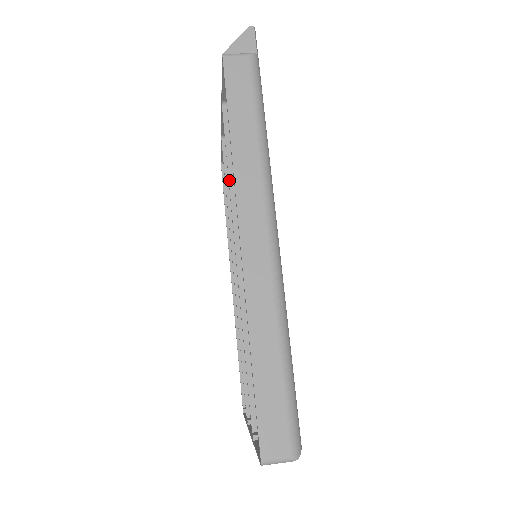
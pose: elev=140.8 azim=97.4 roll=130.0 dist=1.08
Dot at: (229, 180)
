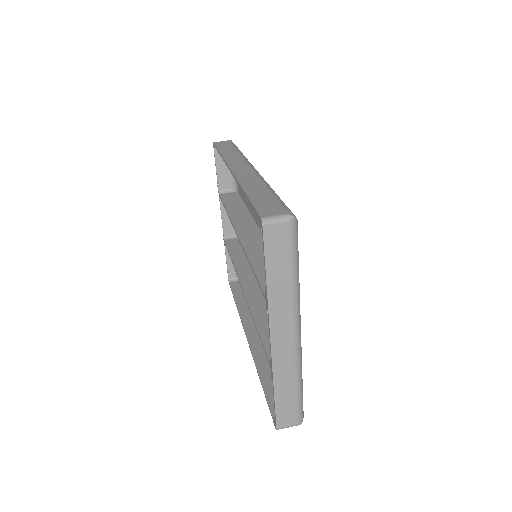
Dot at: (227, 211)
